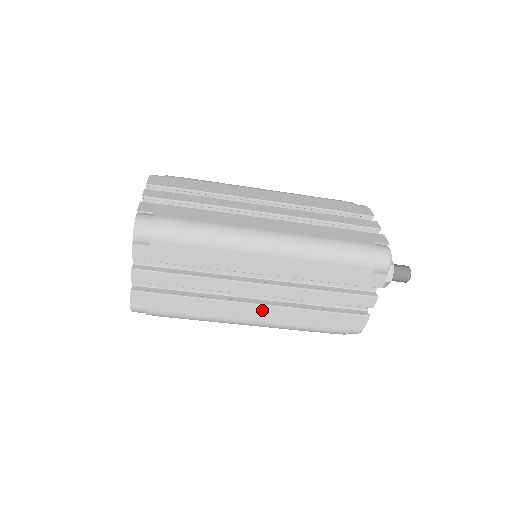
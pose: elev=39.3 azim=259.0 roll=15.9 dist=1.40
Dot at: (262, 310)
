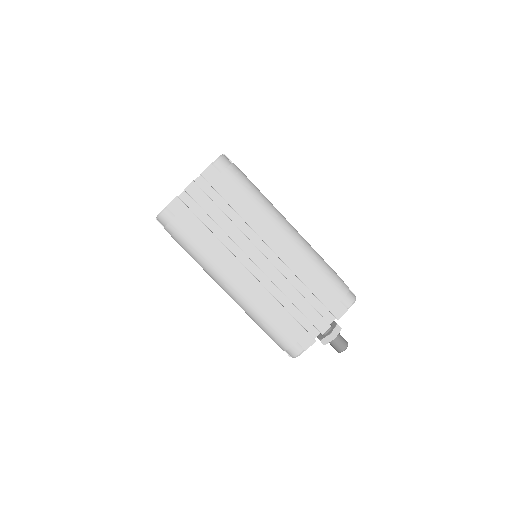
Dot at: (249, 279)
